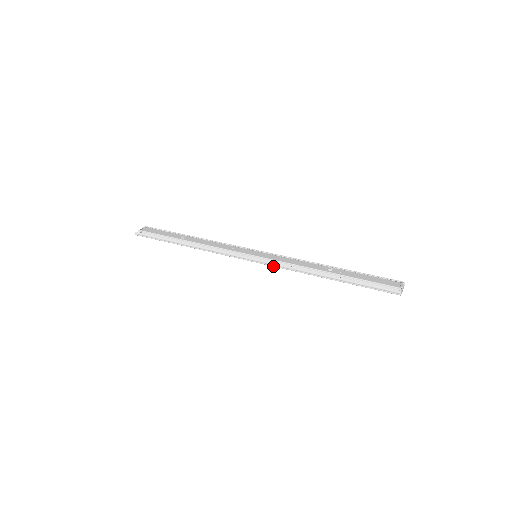
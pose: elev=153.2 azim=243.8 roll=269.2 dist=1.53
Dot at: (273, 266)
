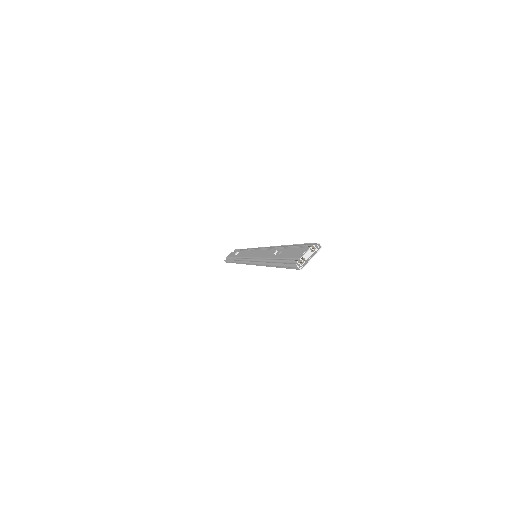
Dot at: (256, 265)
